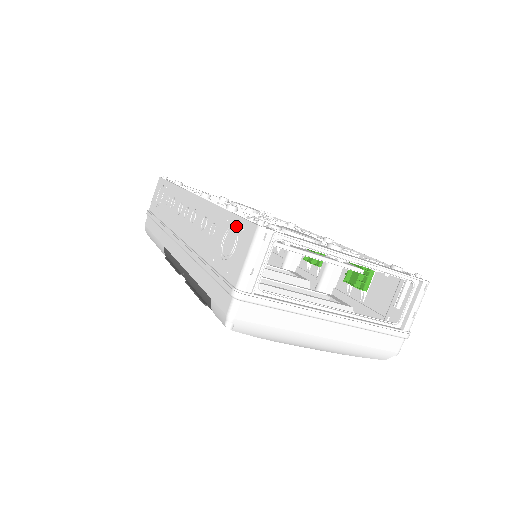
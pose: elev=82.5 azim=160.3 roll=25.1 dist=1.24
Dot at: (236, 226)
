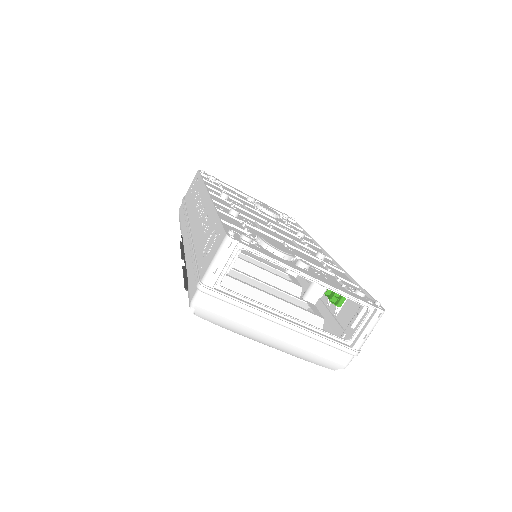
Dot at: (218, 230)
